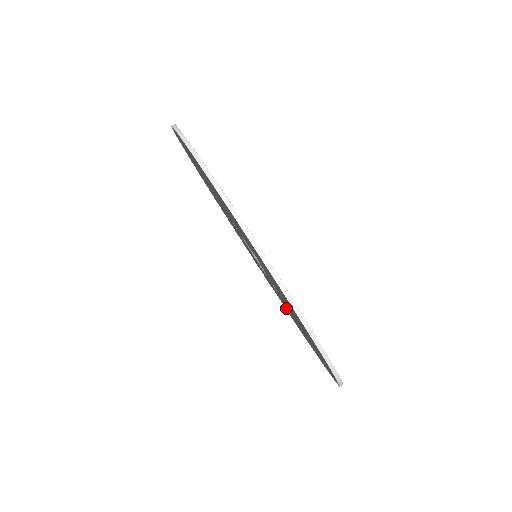
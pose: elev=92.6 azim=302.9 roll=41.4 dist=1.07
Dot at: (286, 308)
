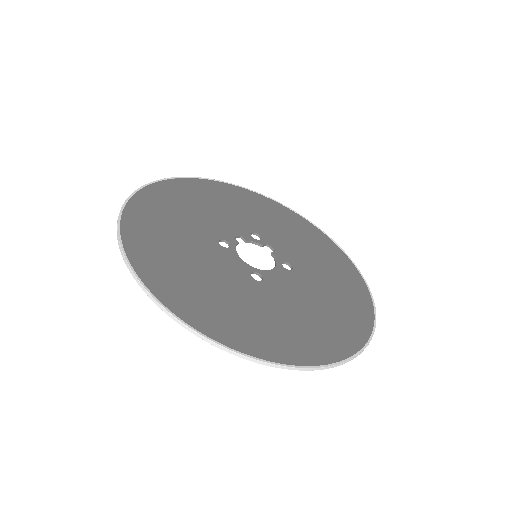
Dot at: (308, 239)
